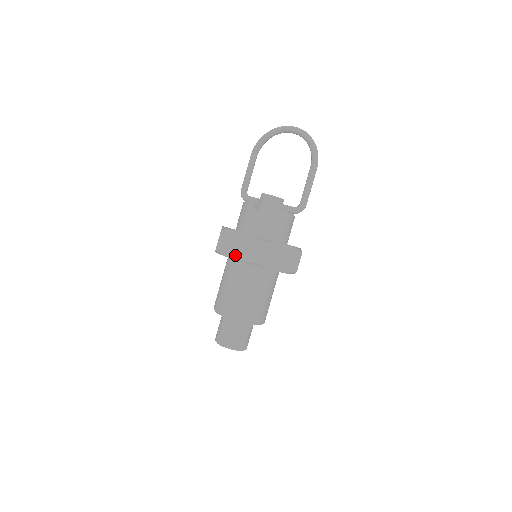
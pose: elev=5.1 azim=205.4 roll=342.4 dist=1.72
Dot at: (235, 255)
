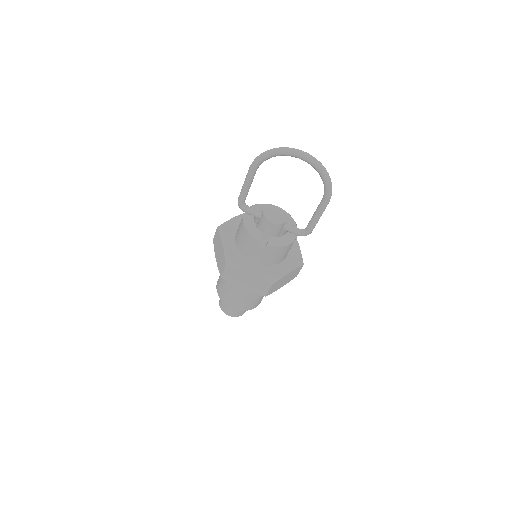
Dot at: (242, 286)
